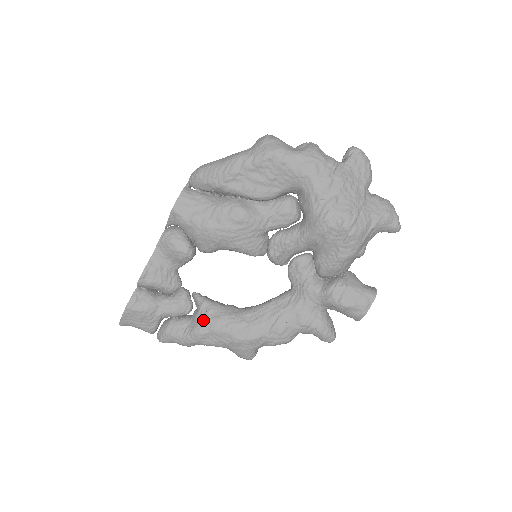
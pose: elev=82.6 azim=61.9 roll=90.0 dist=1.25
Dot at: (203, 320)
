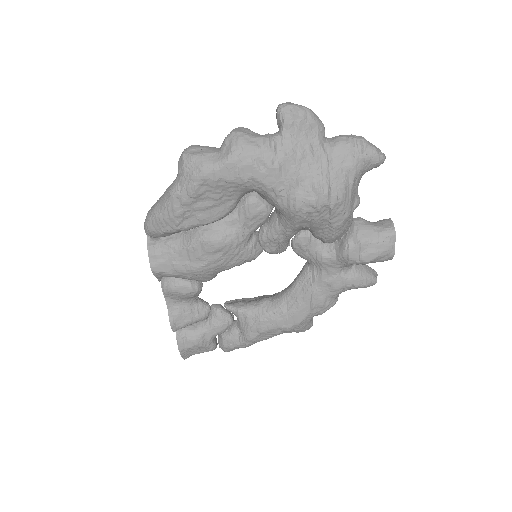
Dot at: (248, 327)
